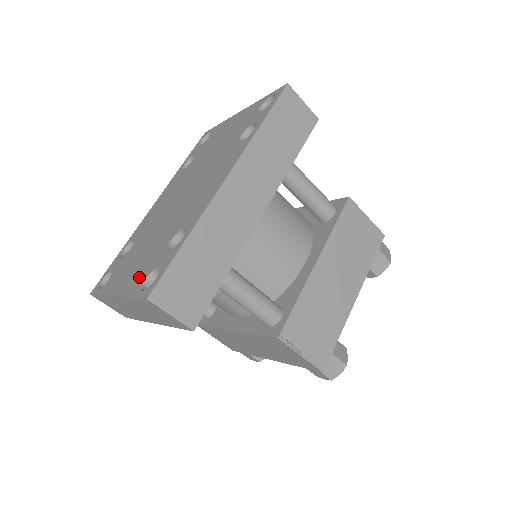
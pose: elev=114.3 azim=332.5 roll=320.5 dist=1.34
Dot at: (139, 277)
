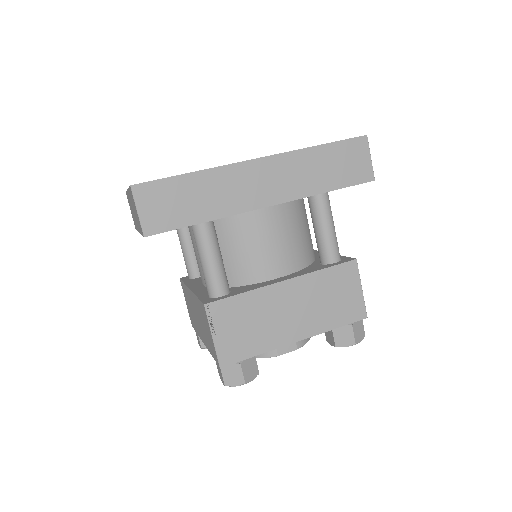
Dot at: occluded
